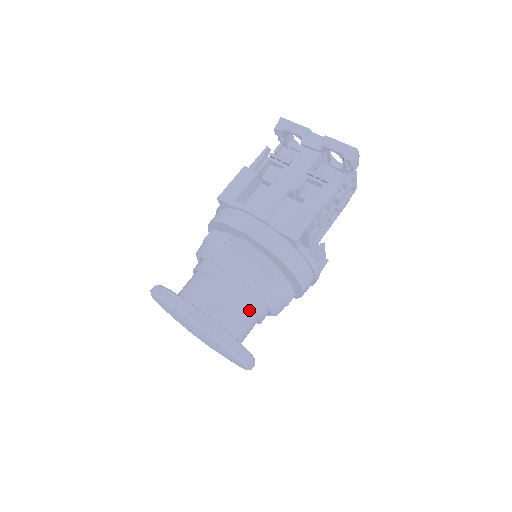
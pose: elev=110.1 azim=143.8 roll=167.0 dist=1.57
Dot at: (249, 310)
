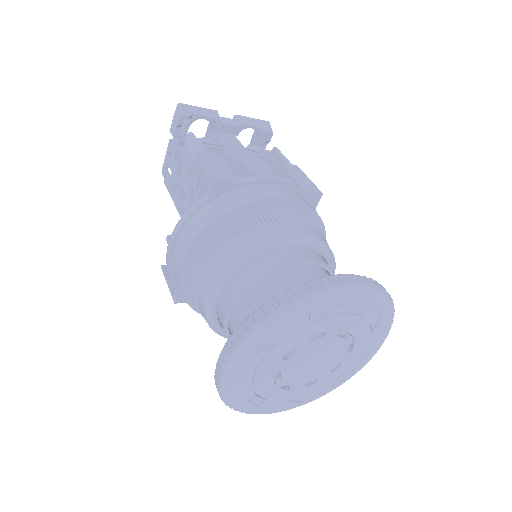
Dot at: occluded
